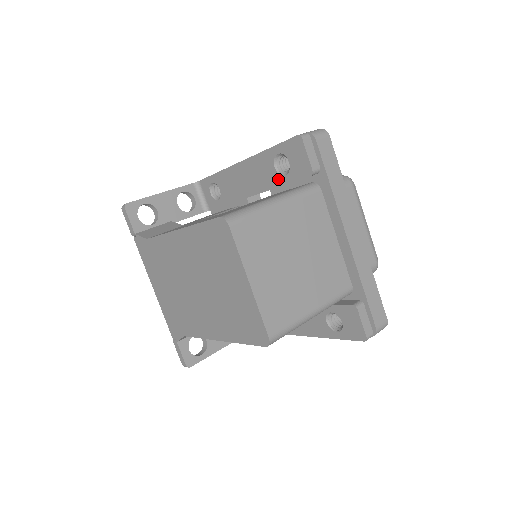
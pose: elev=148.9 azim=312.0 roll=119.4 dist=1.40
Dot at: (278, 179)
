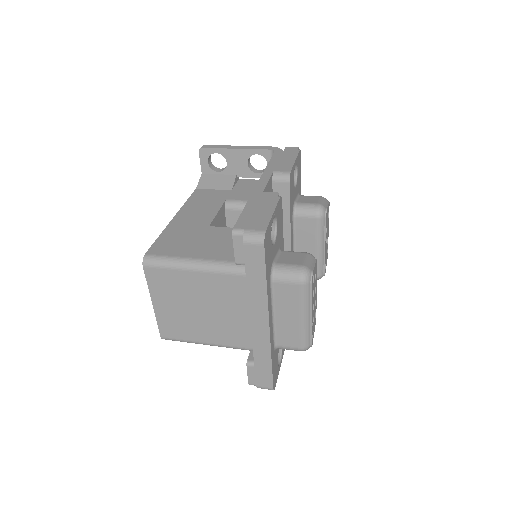
Dot at: occluded
